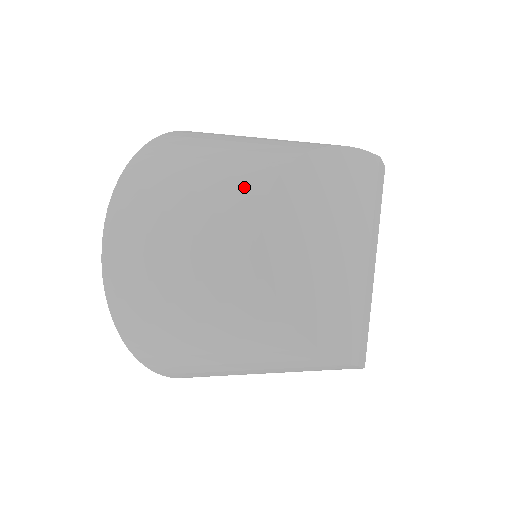
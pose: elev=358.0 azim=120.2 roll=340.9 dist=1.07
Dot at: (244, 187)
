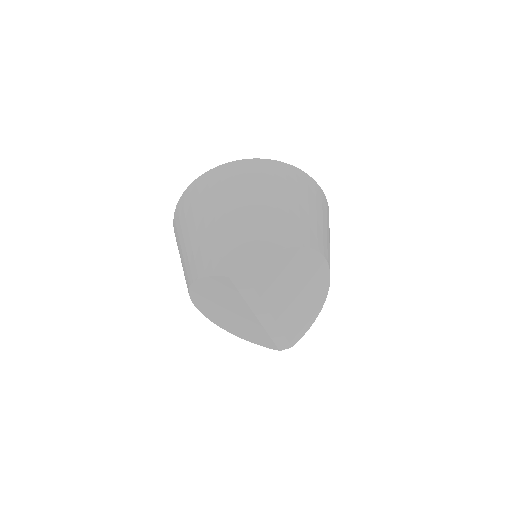
Dot at: occluded
